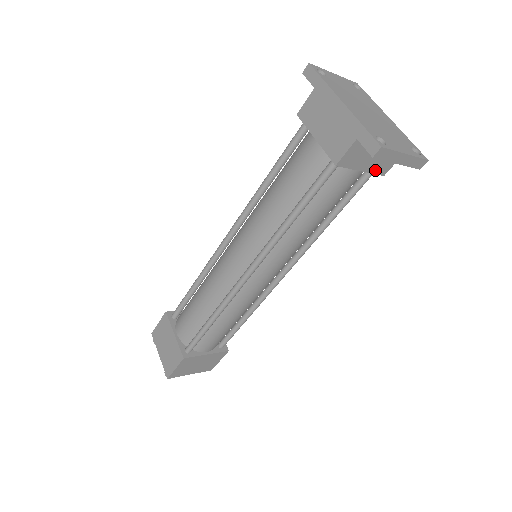
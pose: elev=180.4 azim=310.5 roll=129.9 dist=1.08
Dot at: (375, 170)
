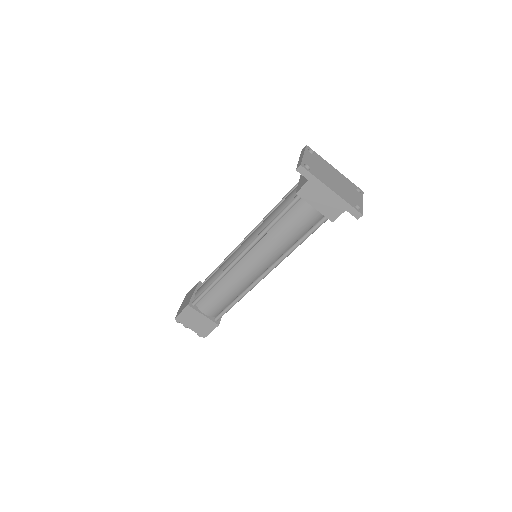
Dot at: occluded
